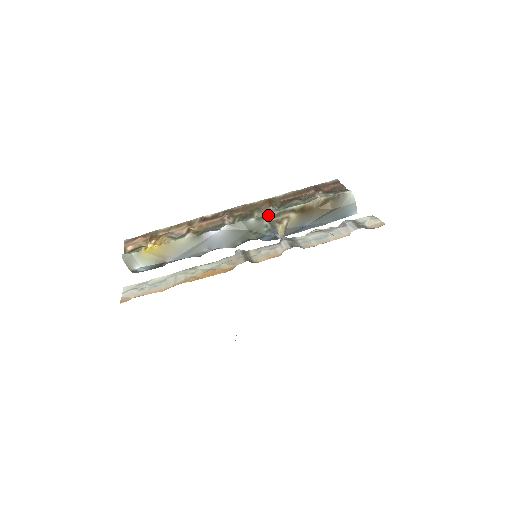
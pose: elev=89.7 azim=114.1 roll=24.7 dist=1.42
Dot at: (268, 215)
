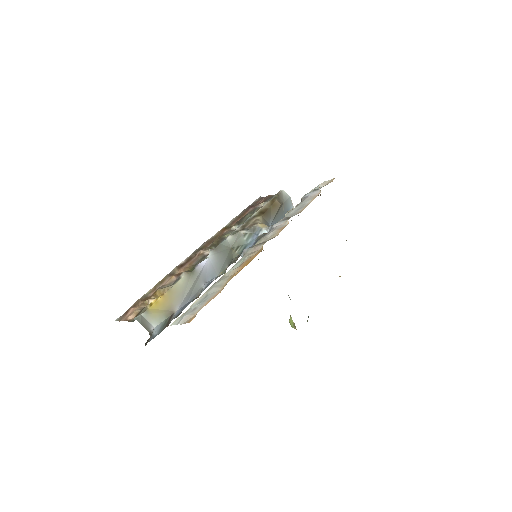
Dot at: (239, 228)
